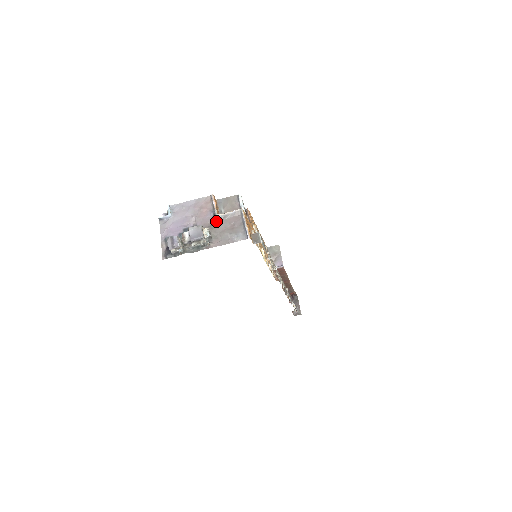
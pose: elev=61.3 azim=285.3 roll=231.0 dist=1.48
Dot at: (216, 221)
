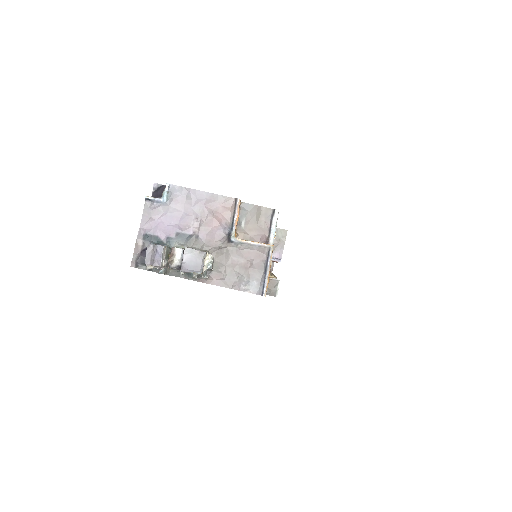
Dot at: (228, 245)
